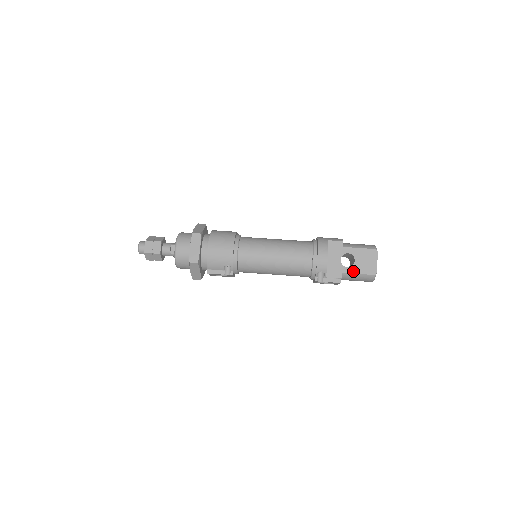
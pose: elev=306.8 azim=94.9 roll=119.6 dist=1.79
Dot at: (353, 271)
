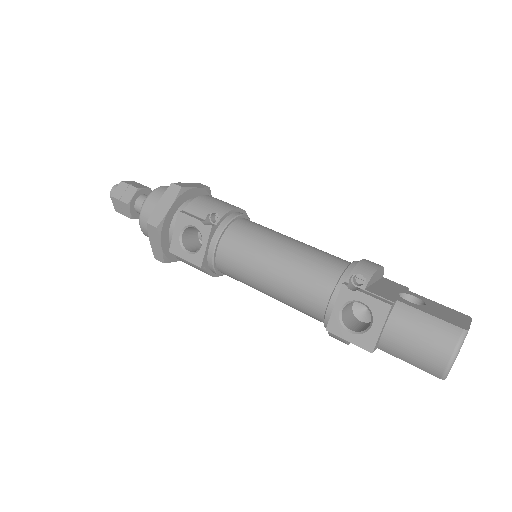
Dot at: (420, 308)
